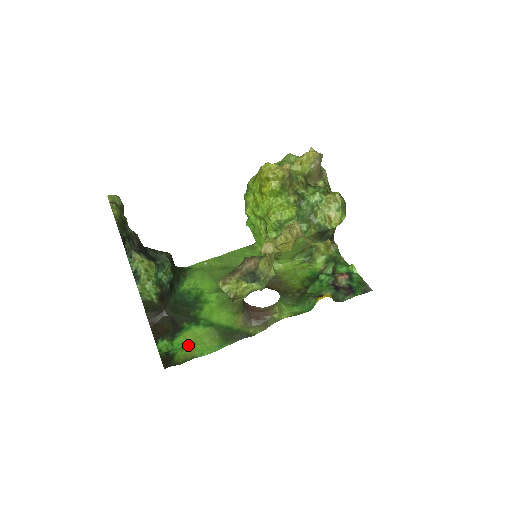
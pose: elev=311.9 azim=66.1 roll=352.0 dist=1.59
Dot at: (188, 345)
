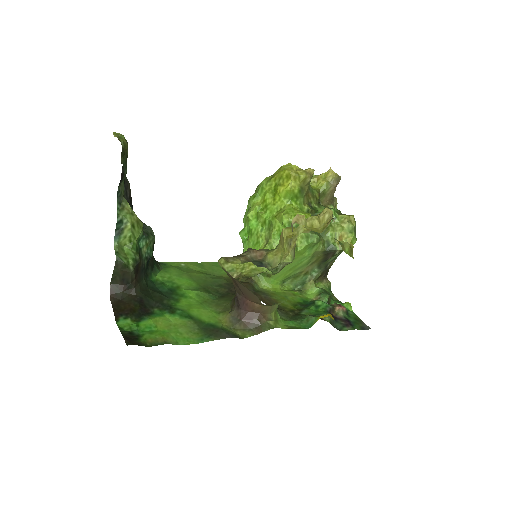
Dot at: (159, 330)
